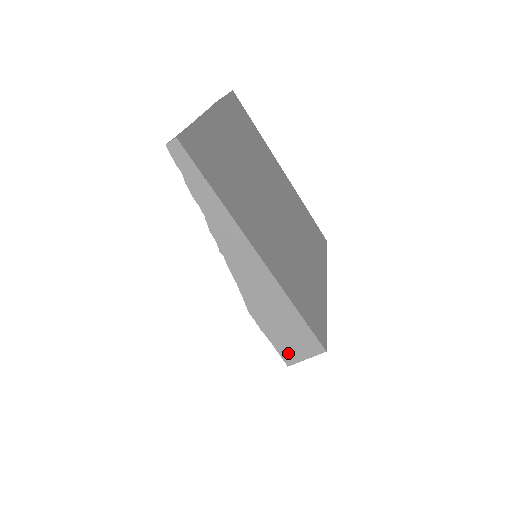
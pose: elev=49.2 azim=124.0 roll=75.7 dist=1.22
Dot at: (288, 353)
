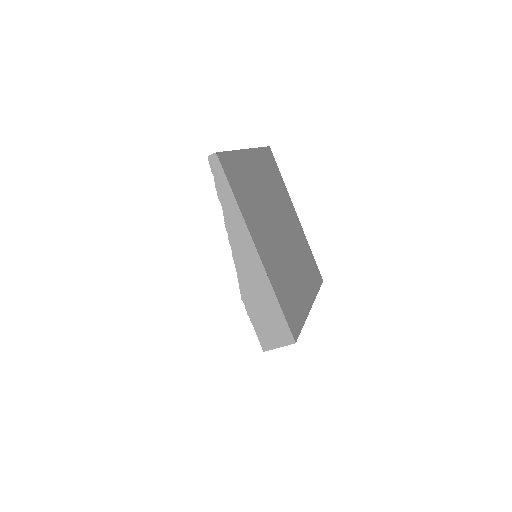
Dot at: (265, 339)
